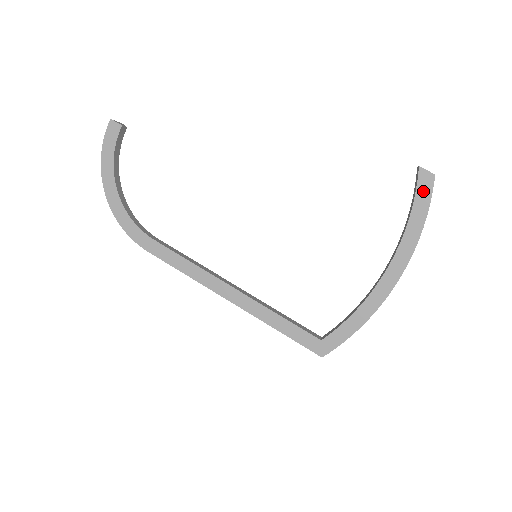
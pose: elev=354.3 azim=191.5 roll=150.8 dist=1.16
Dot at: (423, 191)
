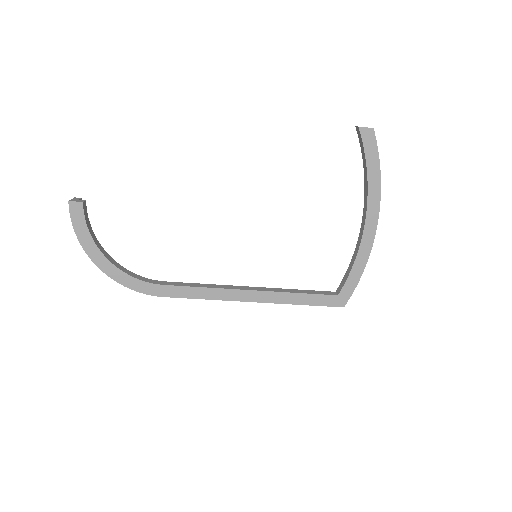
Dot at: (369, 145)
